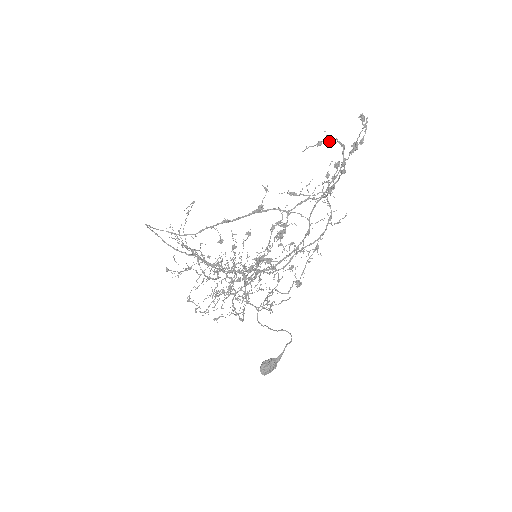
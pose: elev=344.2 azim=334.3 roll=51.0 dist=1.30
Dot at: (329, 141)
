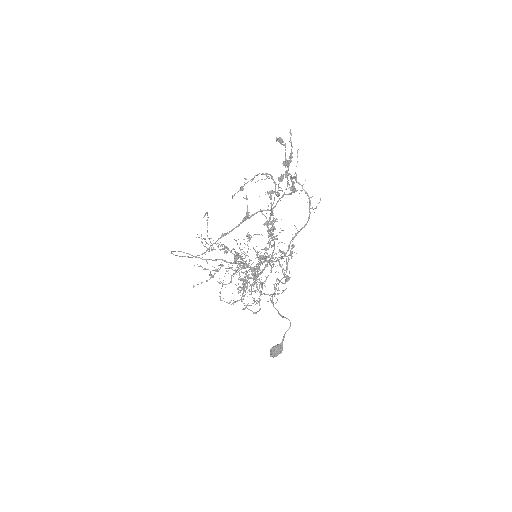
Dot at: occluded
